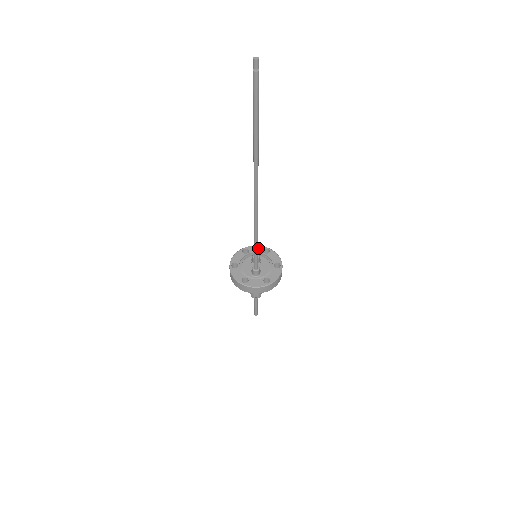
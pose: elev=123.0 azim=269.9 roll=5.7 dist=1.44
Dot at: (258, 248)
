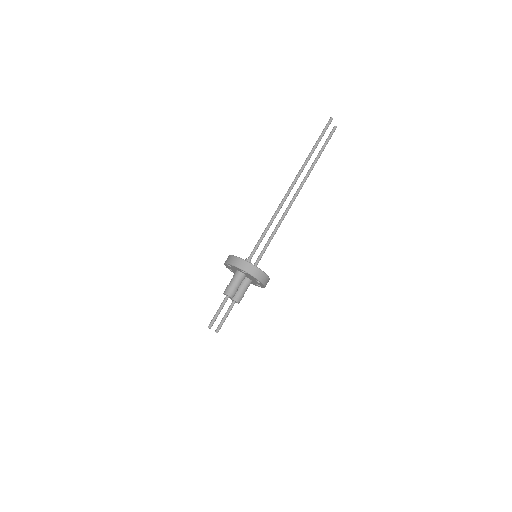
Dot at: occluded
